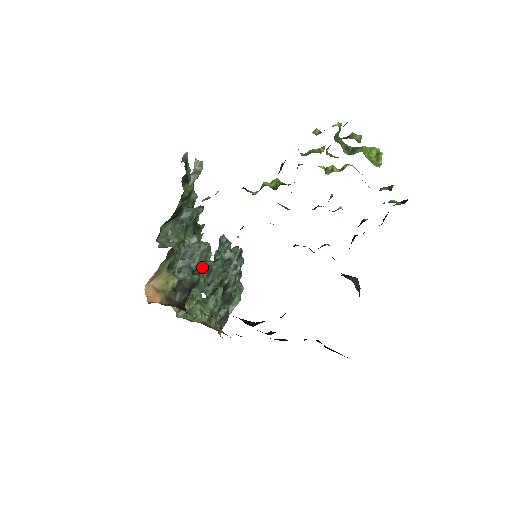
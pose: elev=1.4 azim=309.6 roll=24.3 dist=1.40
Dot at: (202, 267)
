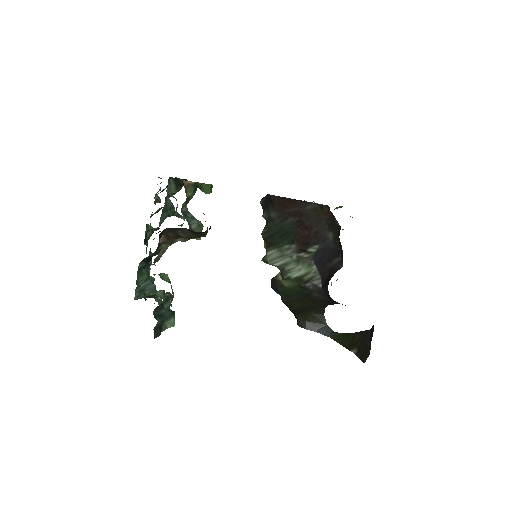
Dot at: occluded
